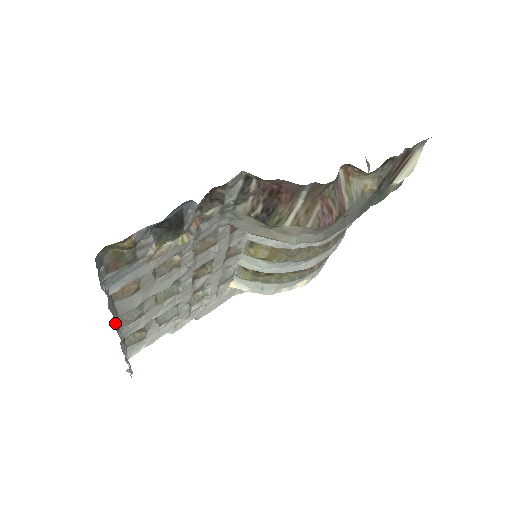
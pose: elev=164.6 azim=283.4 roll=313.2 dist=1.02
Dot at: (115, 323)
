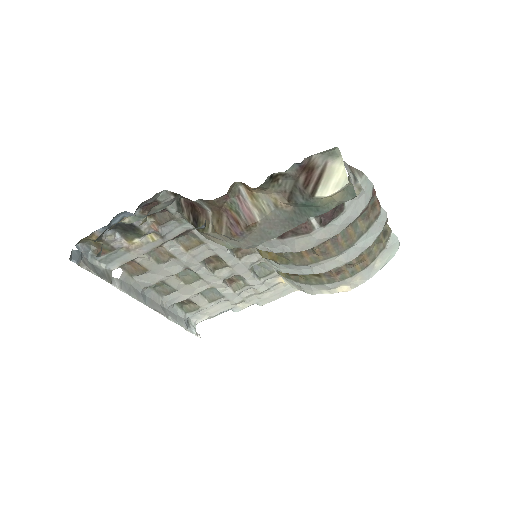
Dot at: (148, 291)
